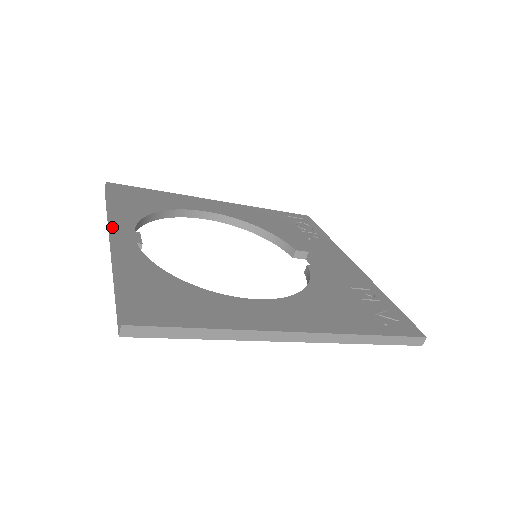
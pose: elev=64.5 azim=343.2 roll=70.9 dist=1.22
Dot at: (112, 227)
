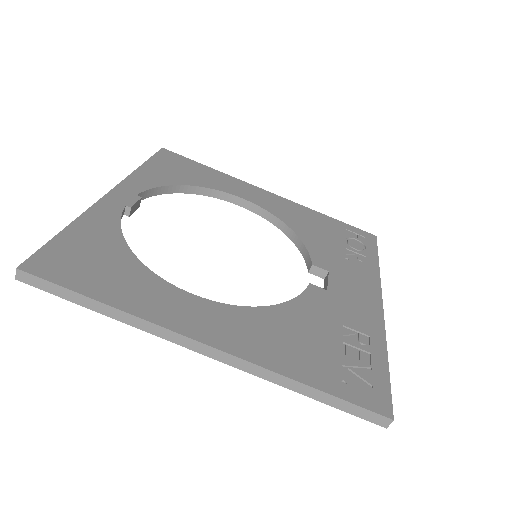
Dot at: (118, 185)
